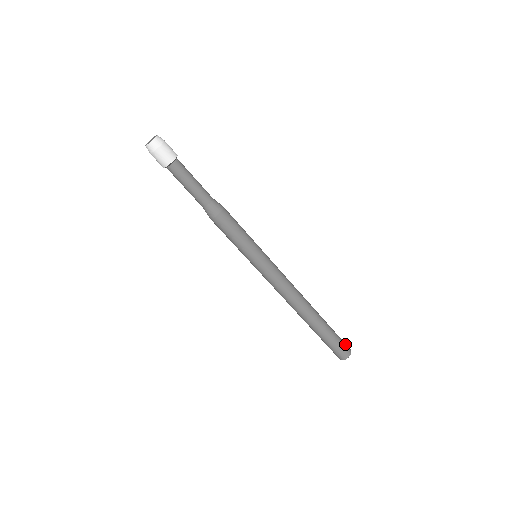
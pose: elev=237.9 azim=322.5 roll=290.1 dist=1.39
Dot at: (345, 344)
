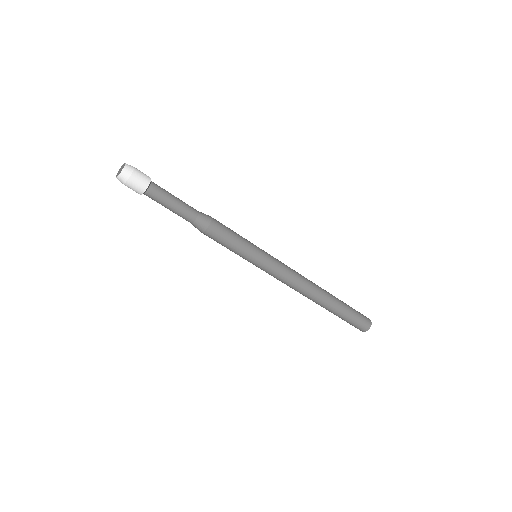
Dot at: (363, 315)
